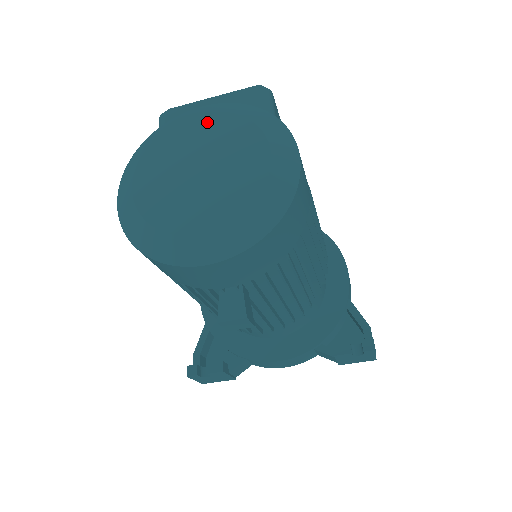
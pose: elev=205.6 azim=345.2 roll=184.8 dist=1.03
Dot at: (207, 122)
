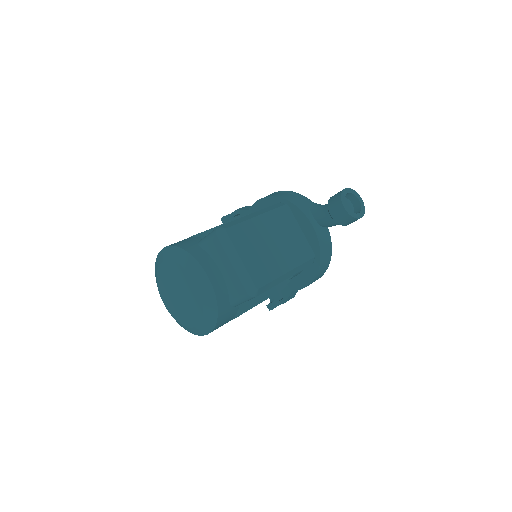
Dot at: (195, 291)
